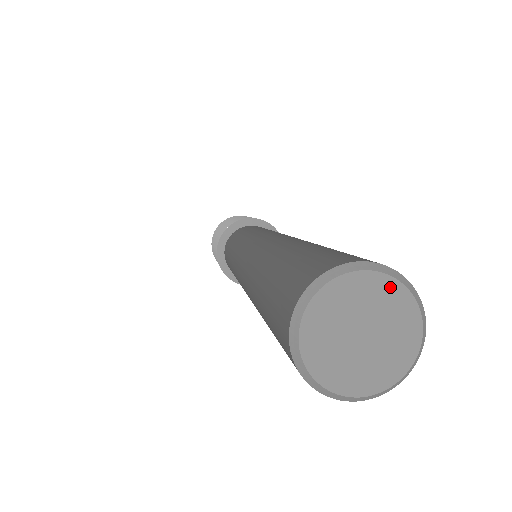
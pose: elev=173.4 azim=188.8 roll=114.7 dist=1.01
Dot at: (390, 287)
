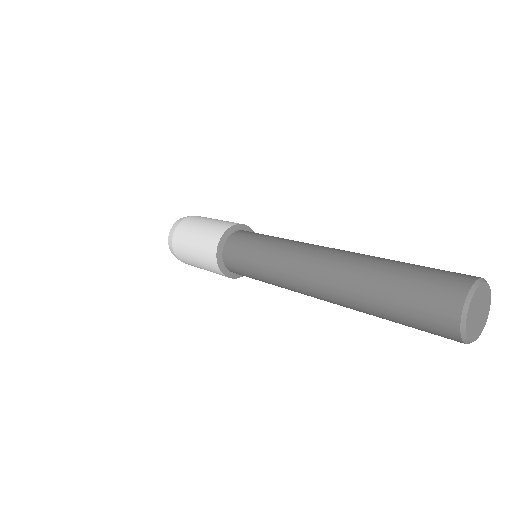
Dot at: (483, 287)
